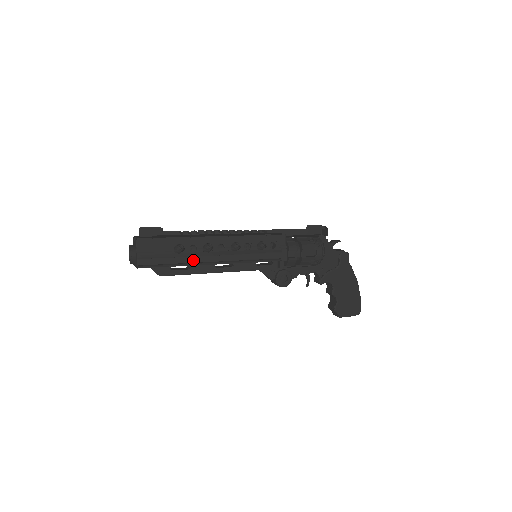
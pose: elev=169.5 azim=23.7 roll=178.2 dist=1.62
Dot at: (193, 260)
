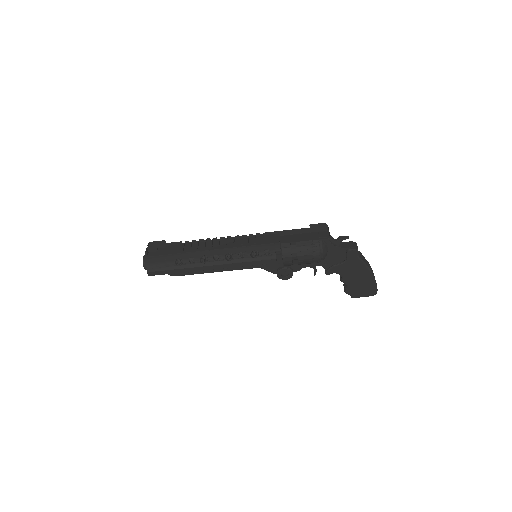
Dot at: (192, 270)
